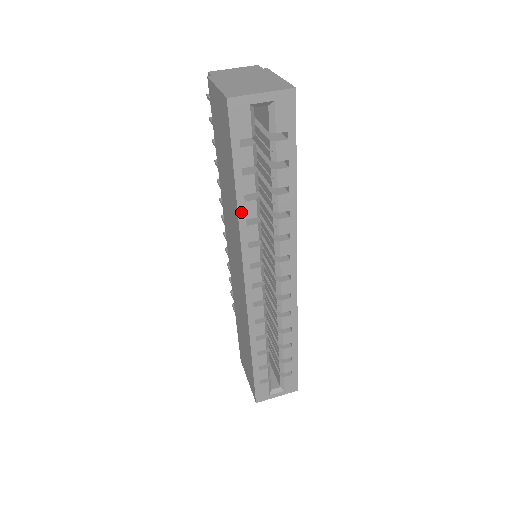
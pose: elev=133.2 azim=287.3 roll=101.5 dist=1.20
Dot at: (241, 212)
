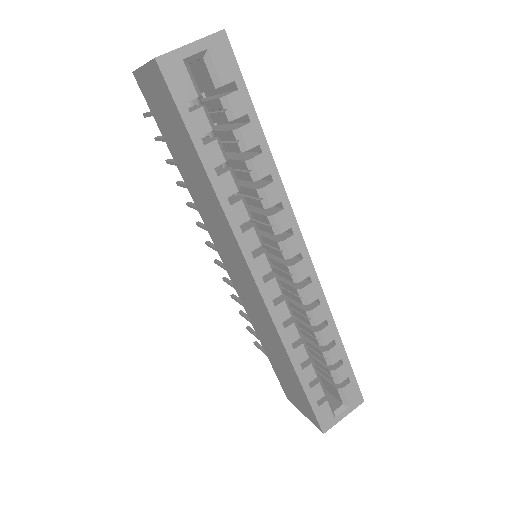
Dot at: (218, 190)
